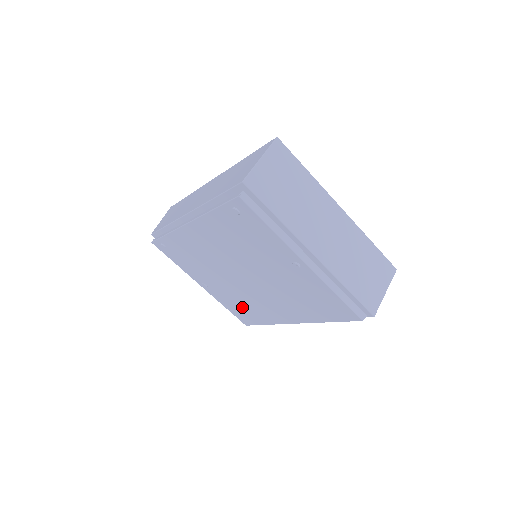
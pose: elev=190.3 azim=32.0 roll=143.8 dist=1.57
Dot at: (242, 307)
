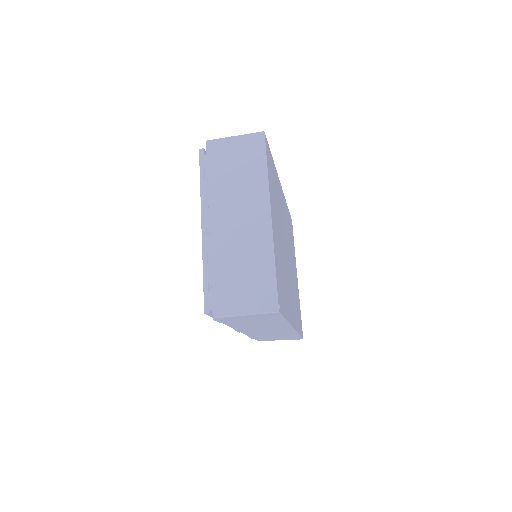
Dot at: occluded
